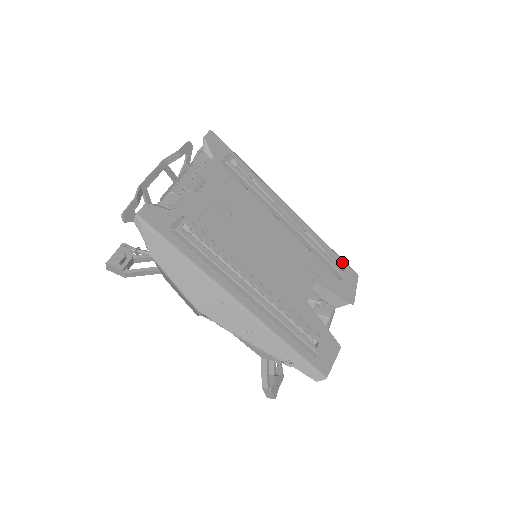
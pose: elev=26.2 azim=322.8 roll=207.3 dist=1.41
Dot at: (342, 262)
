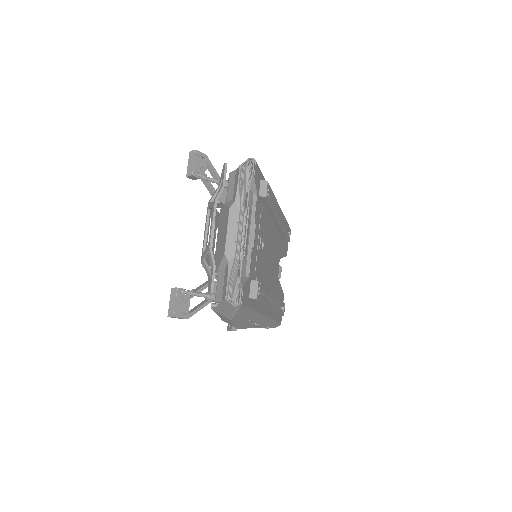
Dot at: (290, 229)
